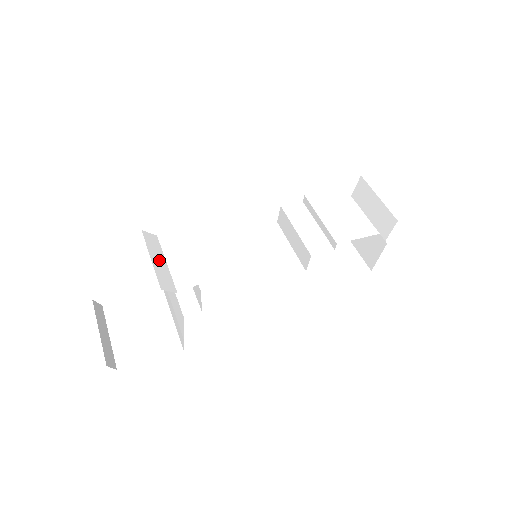
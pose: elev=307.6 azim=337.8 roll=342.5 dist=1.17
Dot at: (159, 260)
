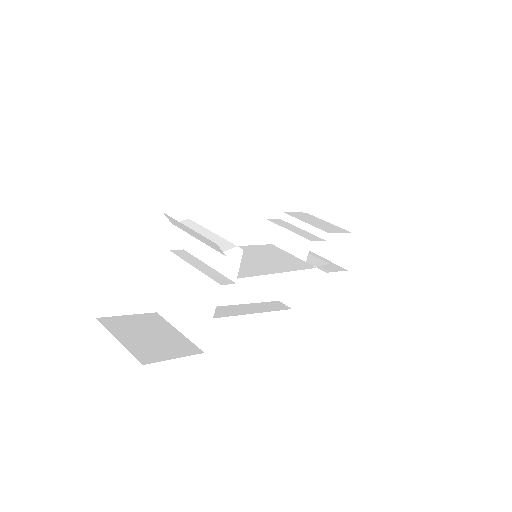
Dot at: (190, 232)
